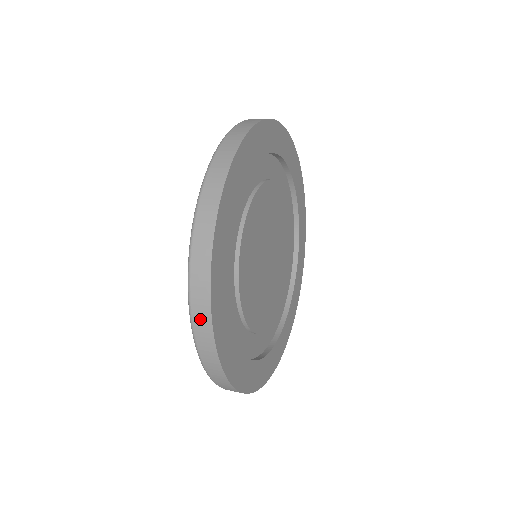
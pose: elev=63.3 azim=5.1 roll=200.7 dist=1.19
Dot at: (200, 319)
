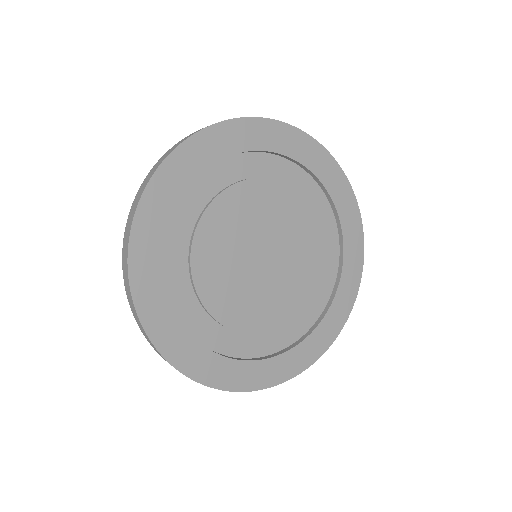
Dot at: (178, 144)
